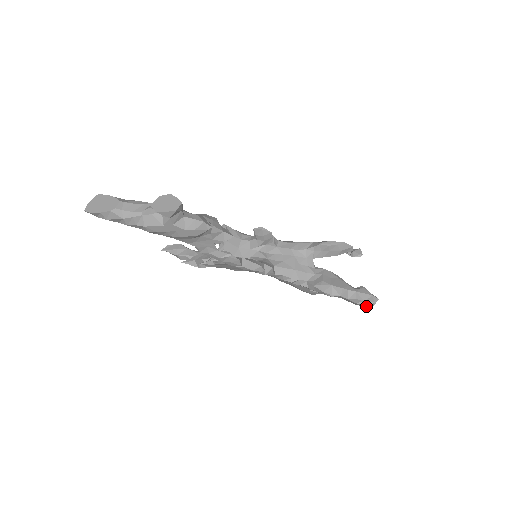
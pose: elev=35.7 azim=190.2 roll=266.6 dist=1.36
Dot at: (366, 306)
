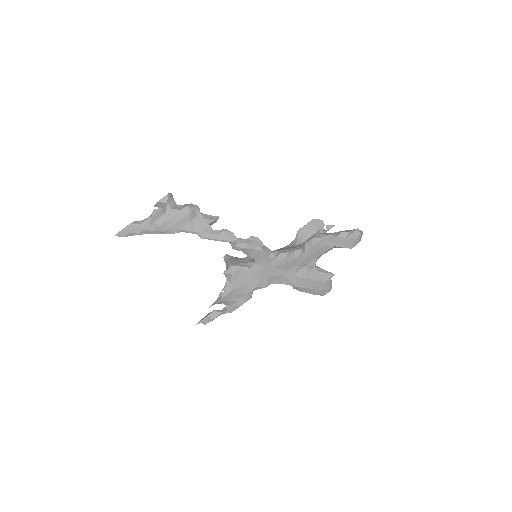
Dot at: (355, 236)
